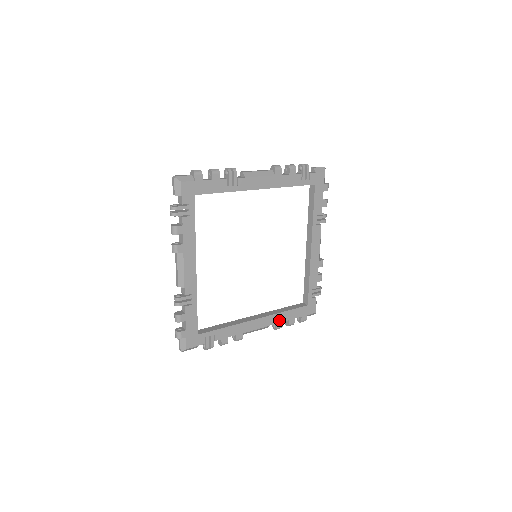
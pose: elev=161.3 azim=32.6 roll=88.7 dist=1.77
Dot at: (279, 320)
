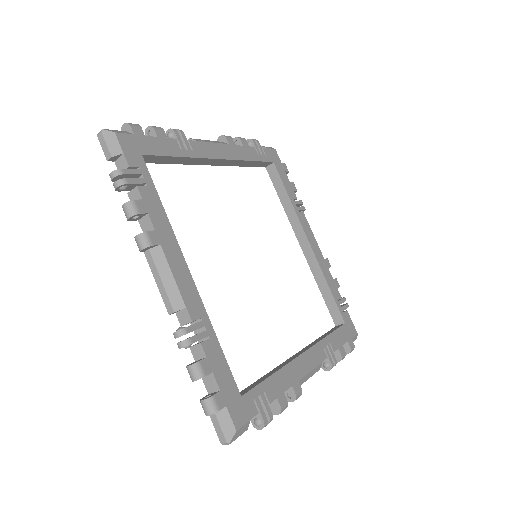
Dot at: (197, 334)
